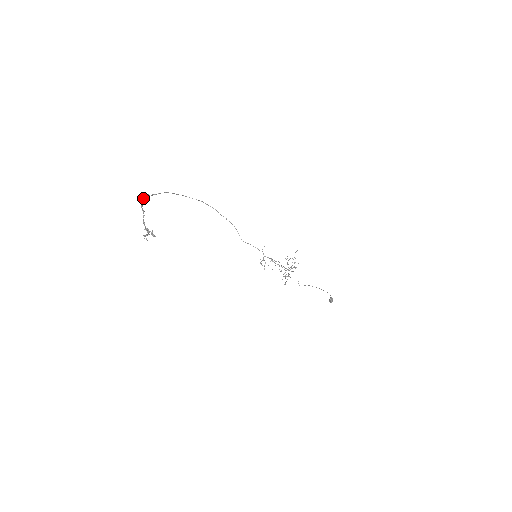
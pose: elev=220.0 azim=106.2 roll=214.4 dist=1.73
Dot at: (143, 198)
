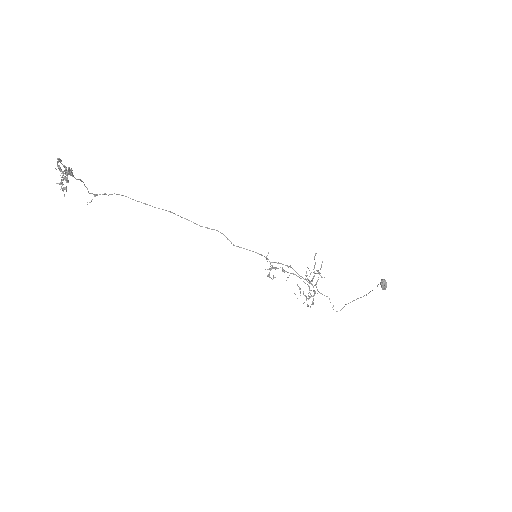
Dot at: occluded
